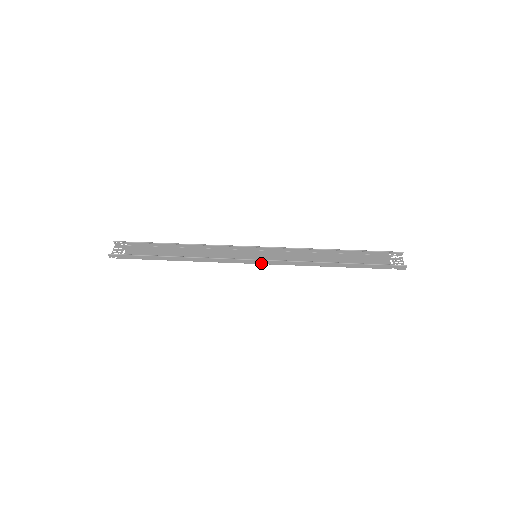
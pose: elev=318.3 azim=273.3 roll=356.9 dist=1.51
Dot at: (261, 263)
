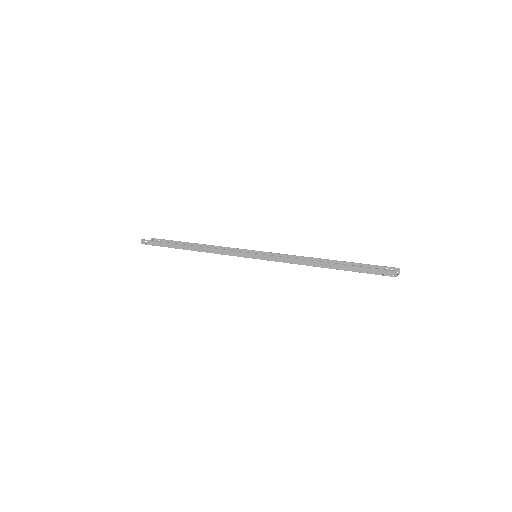
Dot at: (257, 258)
